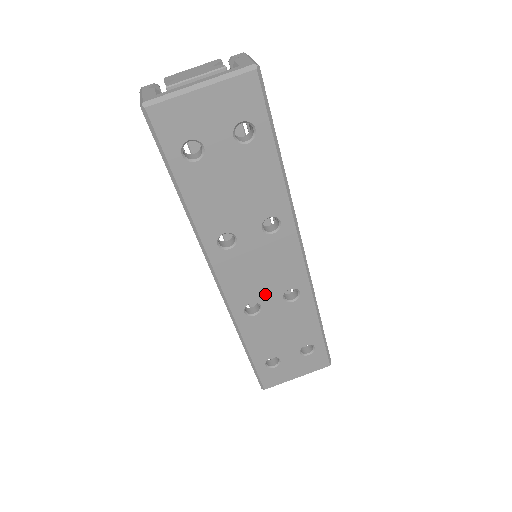
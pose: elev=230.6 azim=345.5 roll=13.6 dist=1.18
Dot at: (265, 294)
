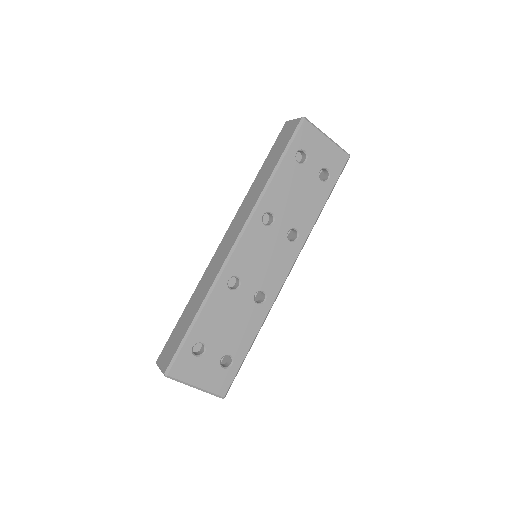
Dot at: (250, 279)
